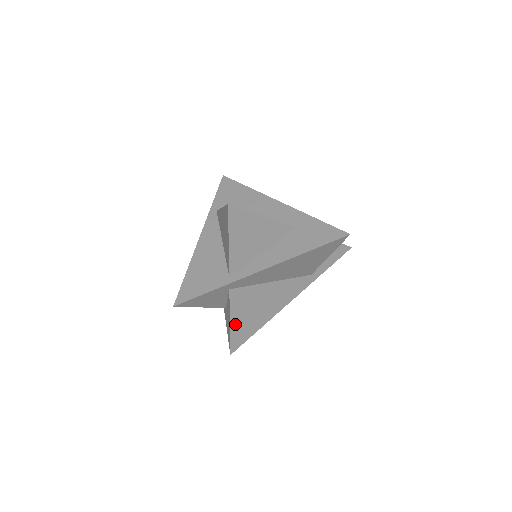
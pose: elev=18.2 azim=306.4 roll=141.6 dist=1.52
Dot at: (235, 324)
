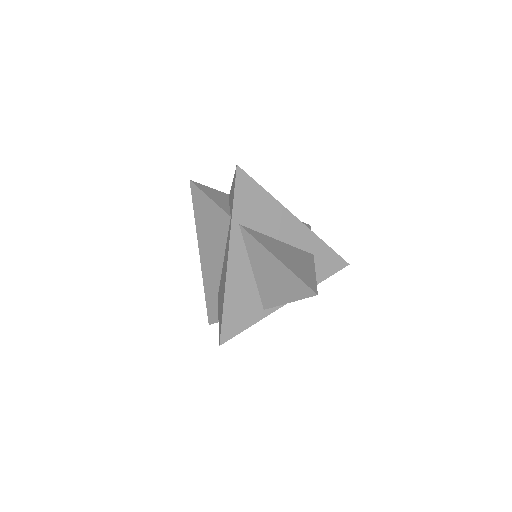
Dot at: occluded
